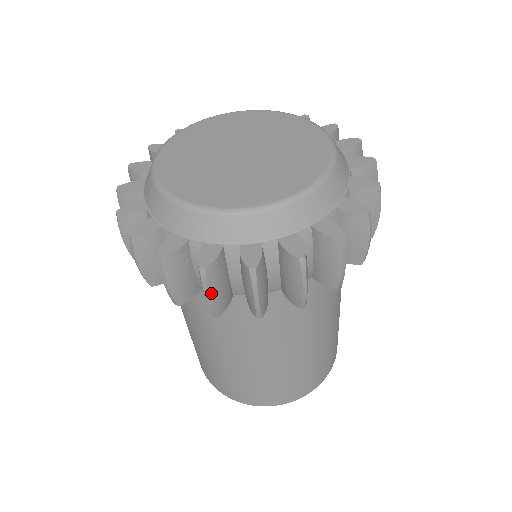
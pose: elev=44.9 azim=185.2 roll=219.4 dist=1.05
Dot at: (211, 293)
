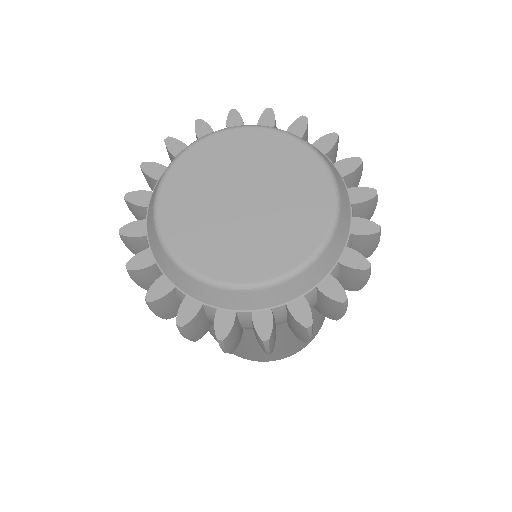
Dot at: (188, 336)
